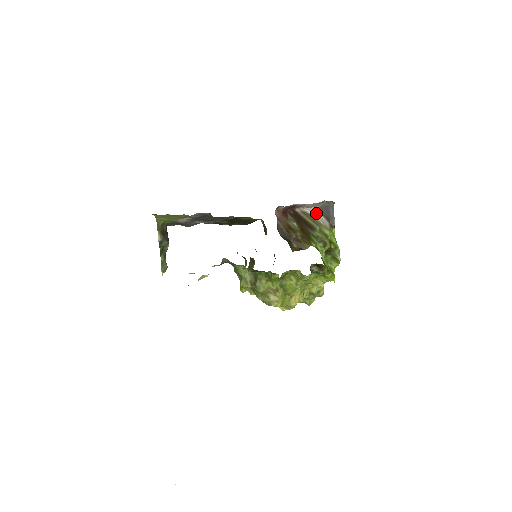
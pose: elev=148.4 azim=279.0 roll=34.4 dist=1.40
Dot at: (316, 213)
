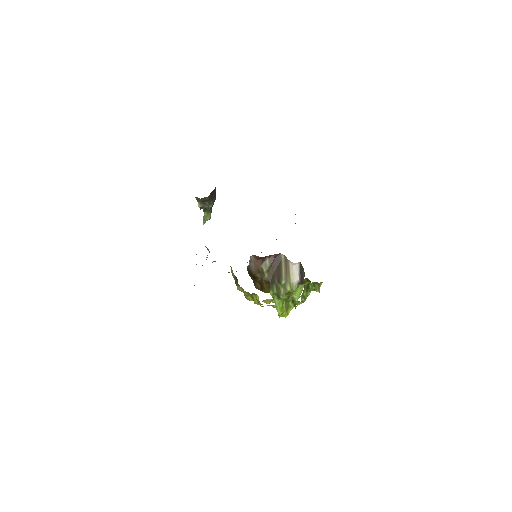
Dot at: (295, 265)
